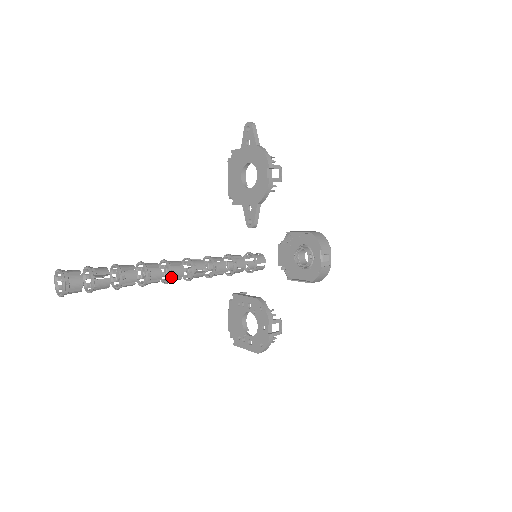
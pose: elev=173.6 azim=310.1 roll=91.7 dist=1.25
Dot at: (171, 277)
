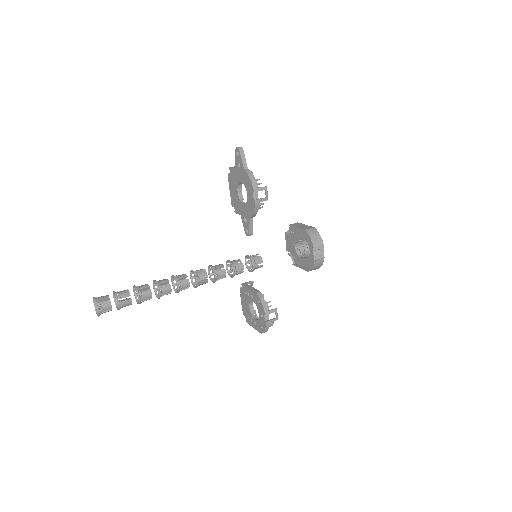
Dot at: (179, 289)
